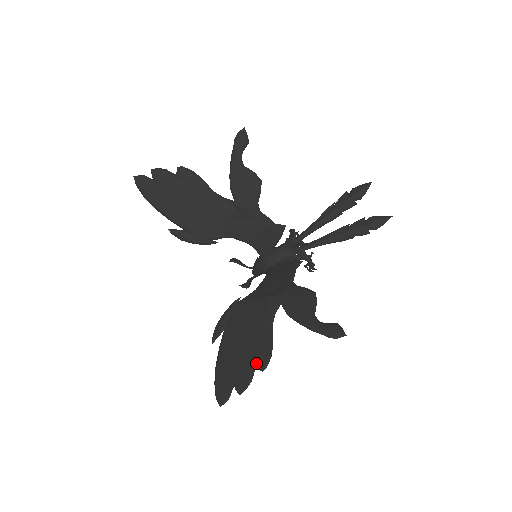
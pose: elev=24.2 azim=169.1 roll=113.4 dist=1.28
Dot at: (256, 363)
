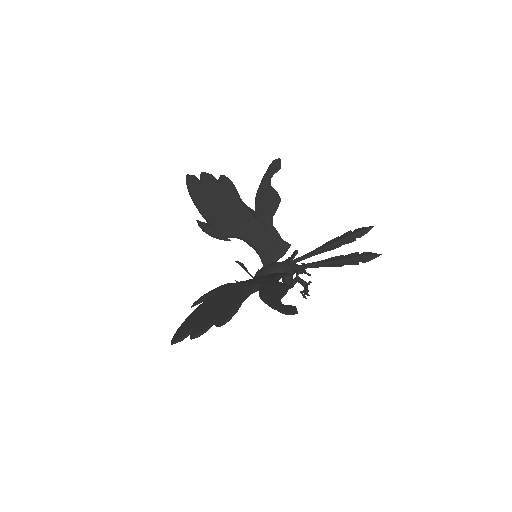
Dot at: (216, 321)
